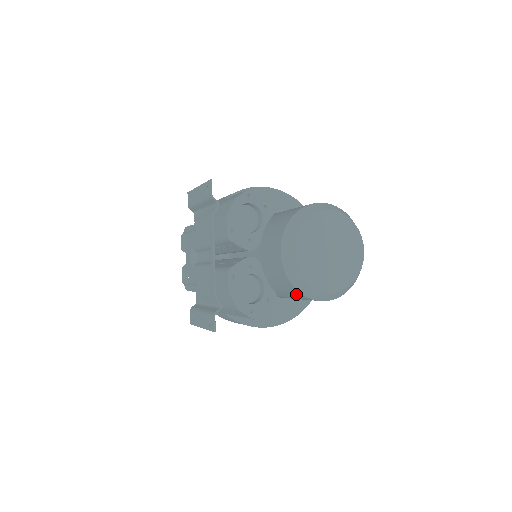
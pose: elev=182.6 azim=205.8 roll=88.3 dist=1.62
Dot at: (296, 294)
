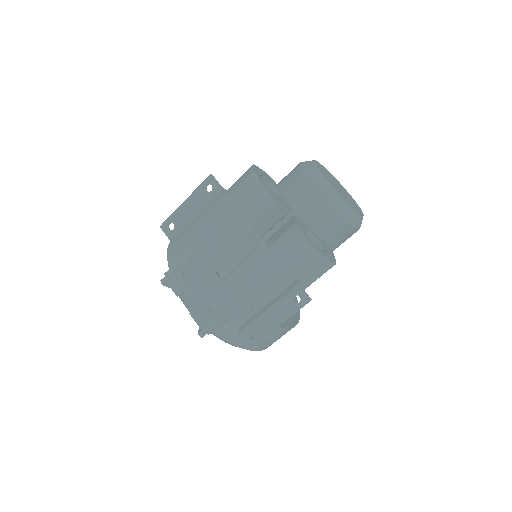
Dot at: (342, 232)
